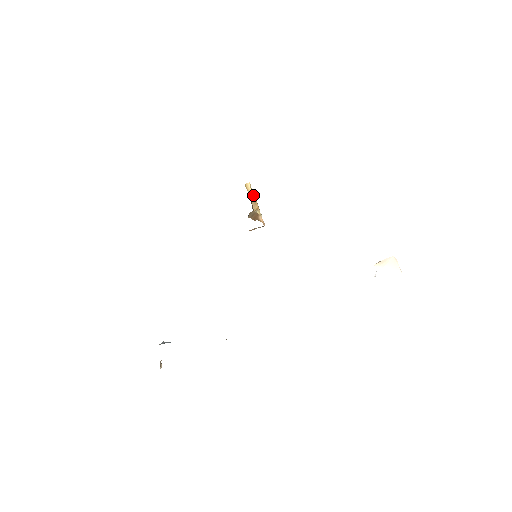
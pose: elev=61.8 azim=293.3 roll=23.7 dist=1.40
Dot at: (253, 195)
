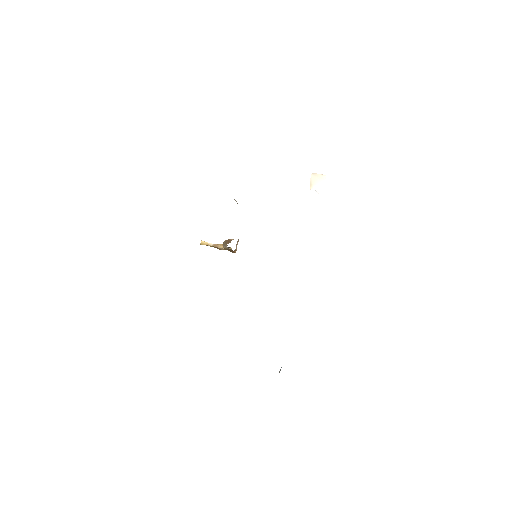
Dot at: (212, 244)
